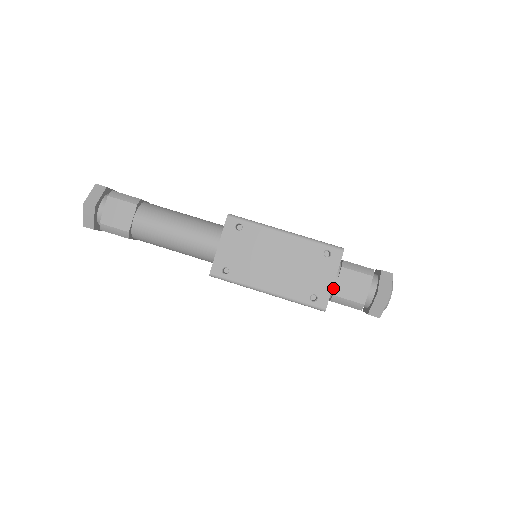
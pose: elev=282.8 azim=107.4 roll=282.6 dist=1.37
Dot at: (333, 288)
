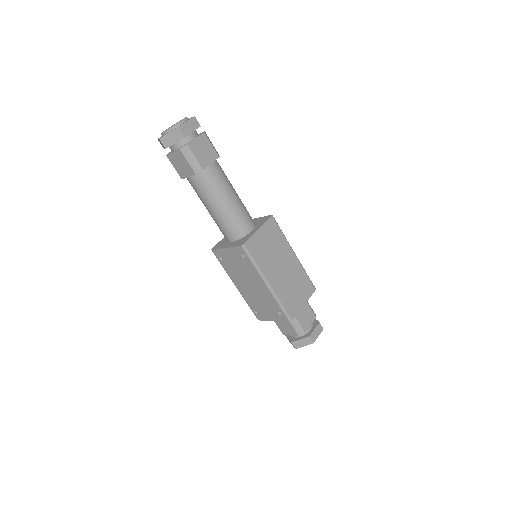
Dot at: occluded
